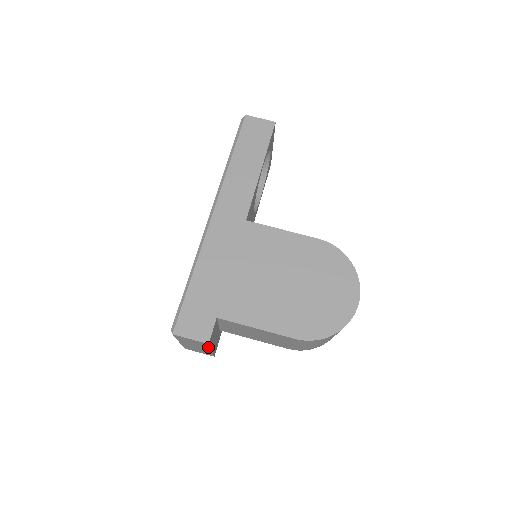
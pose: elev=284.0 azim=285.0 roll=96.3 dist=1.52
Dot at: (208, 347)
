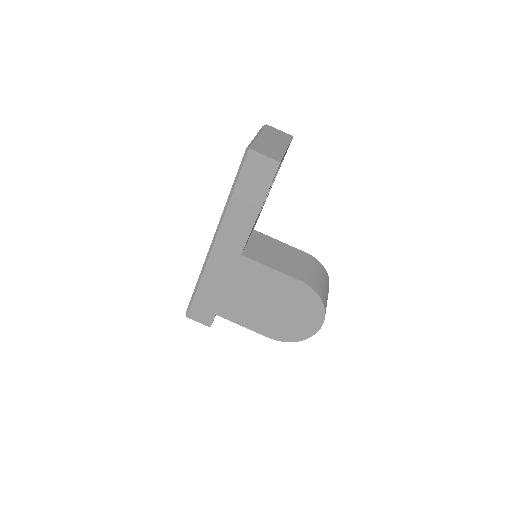
Dot at: occluded
